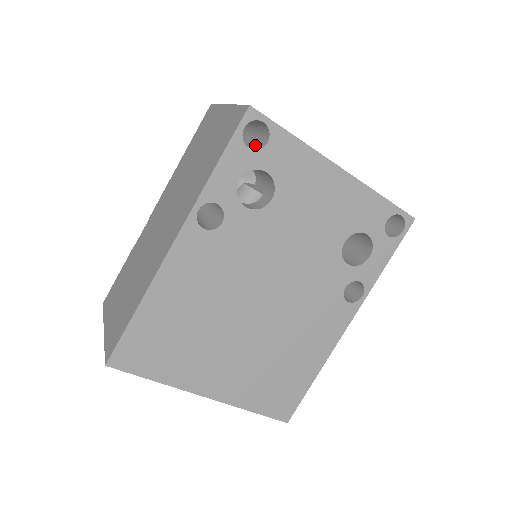
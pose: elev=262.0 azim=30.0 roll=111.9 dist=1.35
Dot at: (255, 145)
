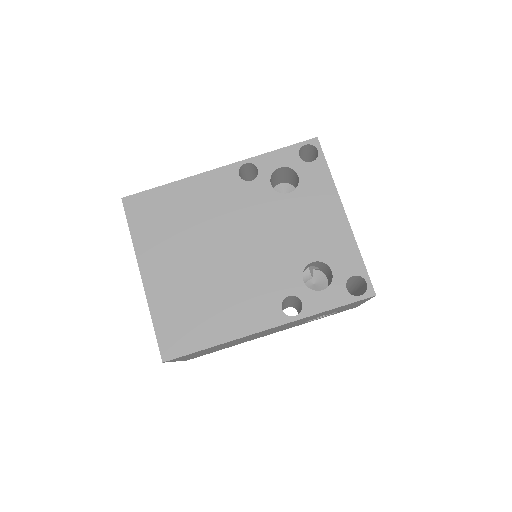
Dot at: occluded
